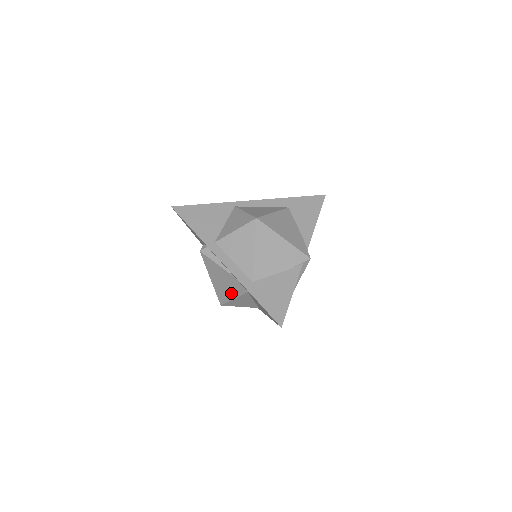
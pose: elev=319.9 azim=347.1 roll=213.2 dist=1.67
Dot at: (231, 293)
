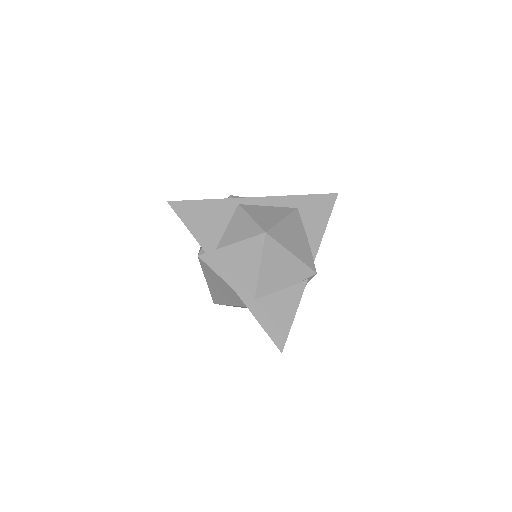
Dot at: (228, 300)
